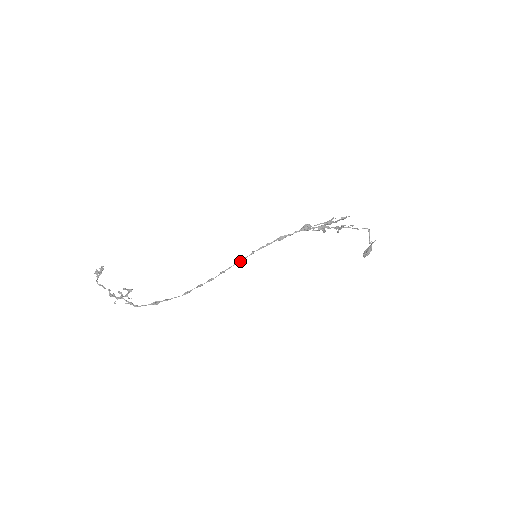
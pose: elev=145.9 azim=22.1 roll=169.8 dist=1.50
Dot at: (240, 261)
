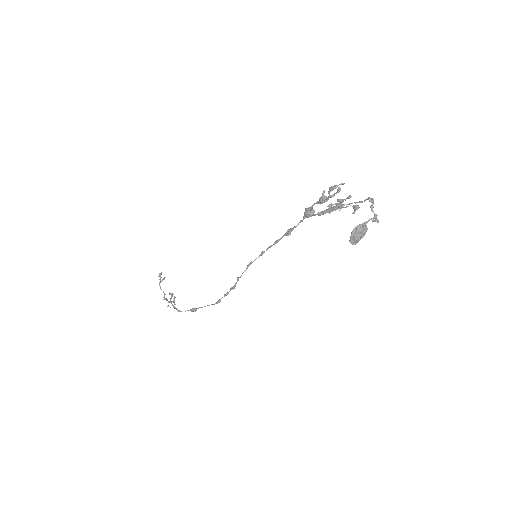
Dot at: (250, 264)
